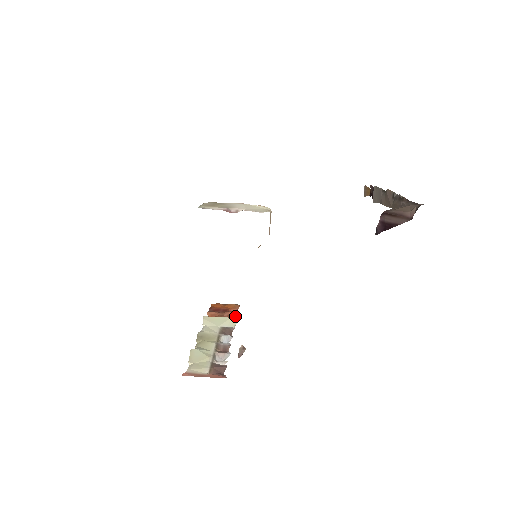
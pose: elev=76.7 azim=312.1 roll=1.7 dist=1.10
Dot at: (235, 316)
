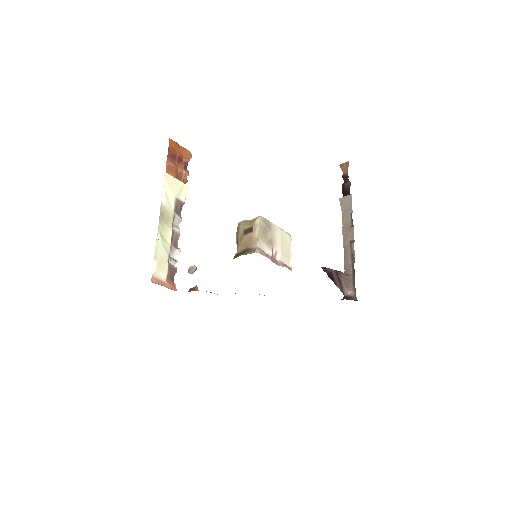
Dot at: (186, 177)
